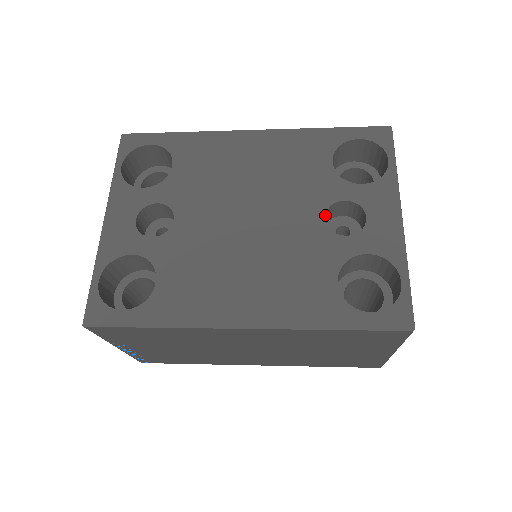
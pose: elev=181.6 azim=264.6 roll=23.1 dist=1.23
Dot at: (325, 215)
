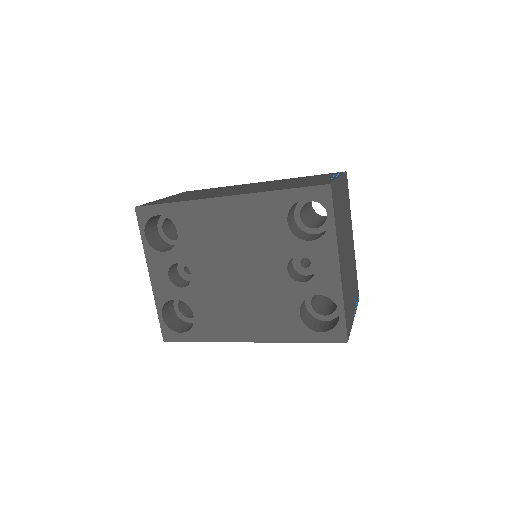
Dot at: (287, 267)
